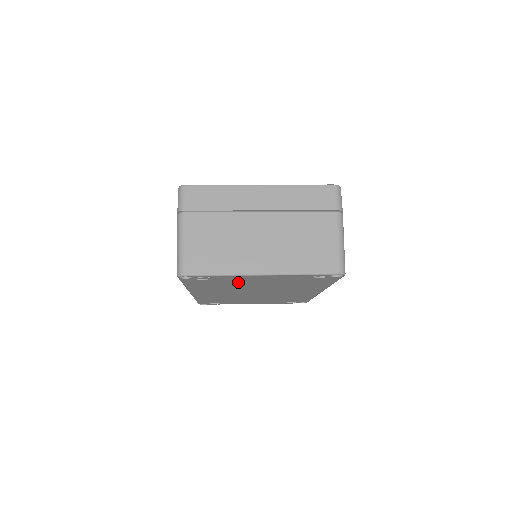
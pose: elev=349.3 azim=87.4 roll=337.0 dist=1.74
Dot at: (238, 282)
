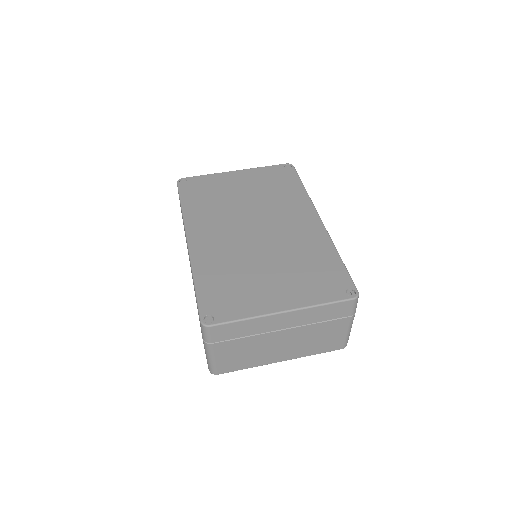
Dot at: occluded
